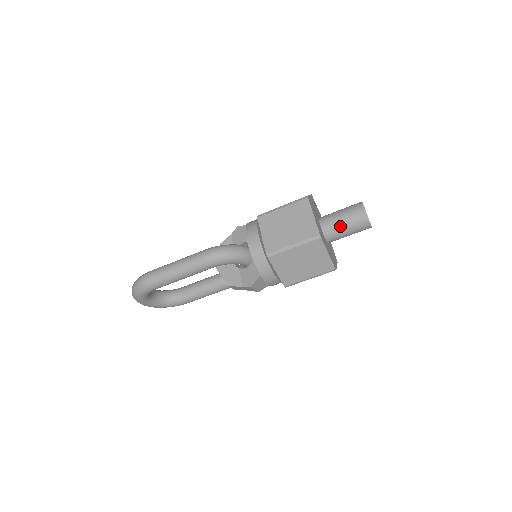
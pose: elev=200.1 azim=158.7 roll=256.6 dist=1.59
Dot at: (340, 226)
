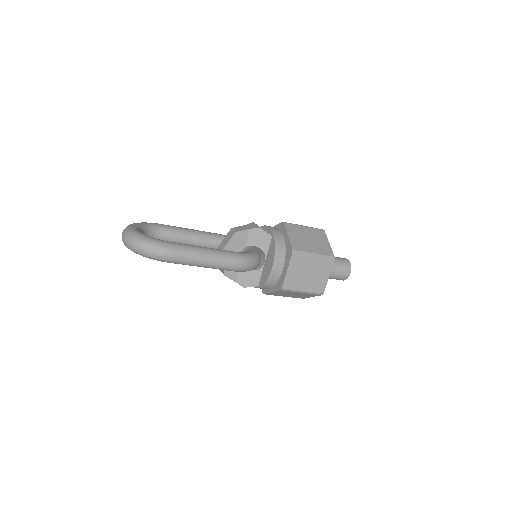
Dot at: (329, 276)
